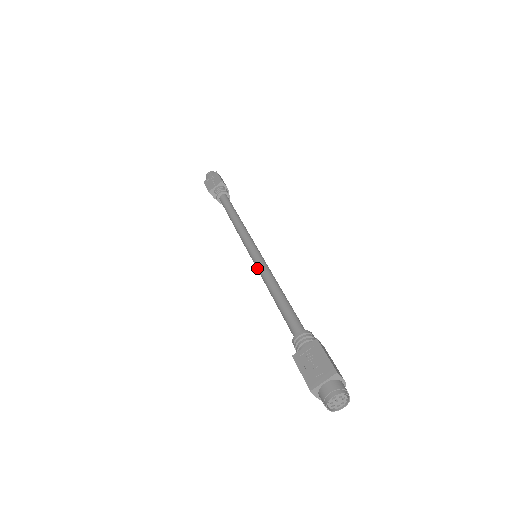
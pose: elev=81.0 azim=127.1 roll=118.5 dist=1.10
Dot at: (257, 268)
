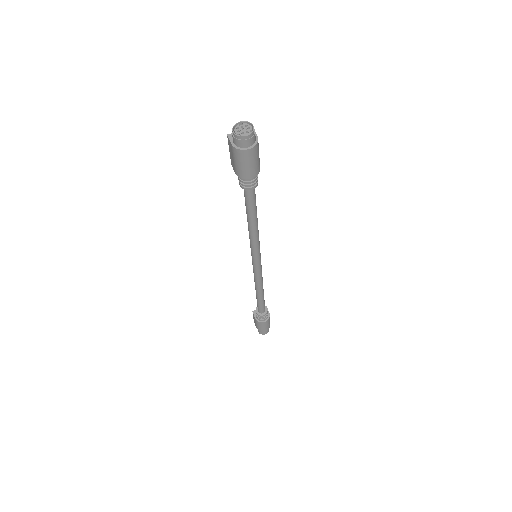
Dot at: (250, 245)
